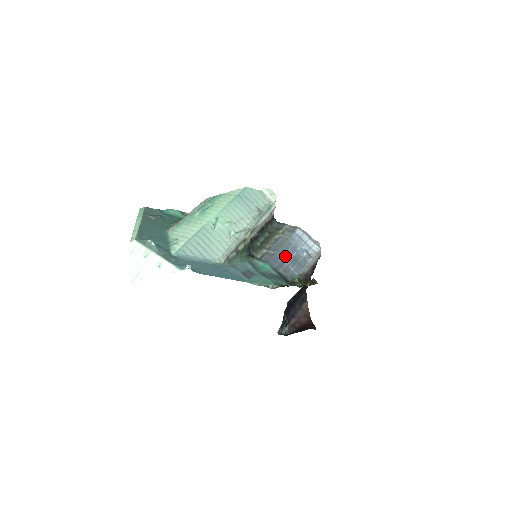
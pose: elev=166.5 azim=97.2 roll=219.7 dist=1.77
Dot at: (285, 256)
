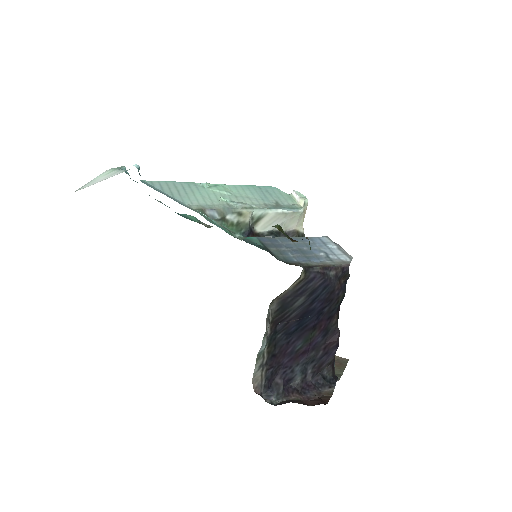
Dot at: (288, 244)
